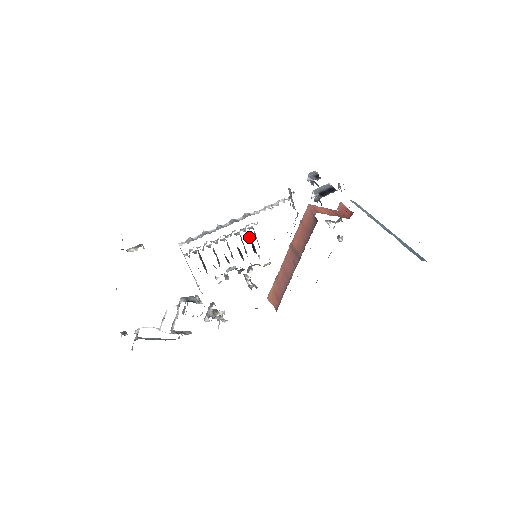
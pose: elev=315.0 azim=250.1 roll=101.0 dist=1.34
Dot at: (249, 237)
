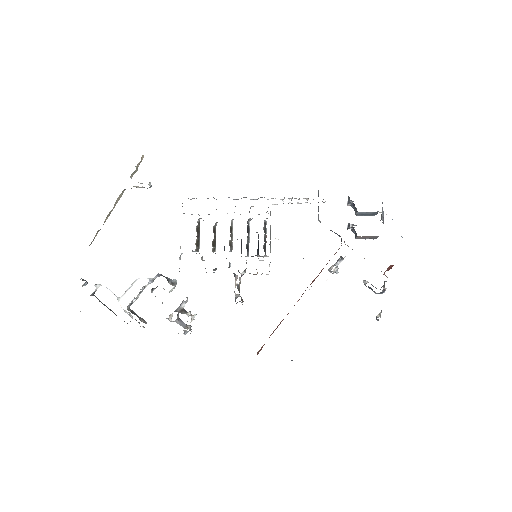
Dot at: (258, 234)
